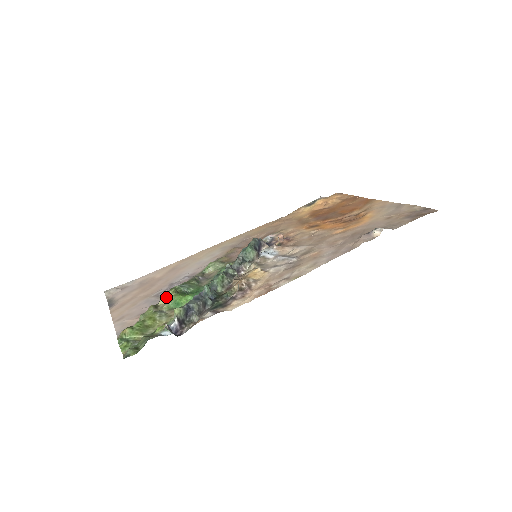
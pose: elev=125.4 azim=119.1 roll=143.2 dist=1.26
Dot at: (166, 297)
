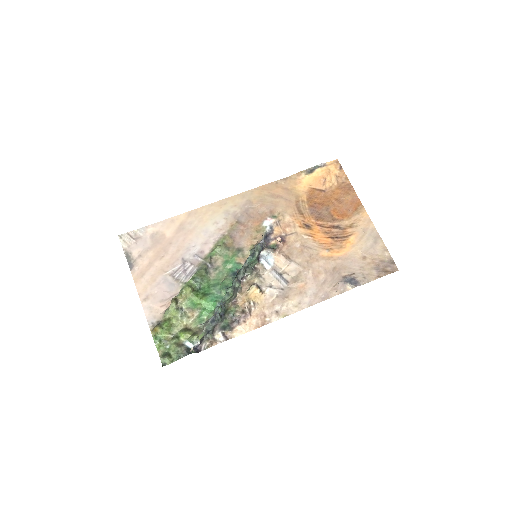
Dot at: (185, 294)
